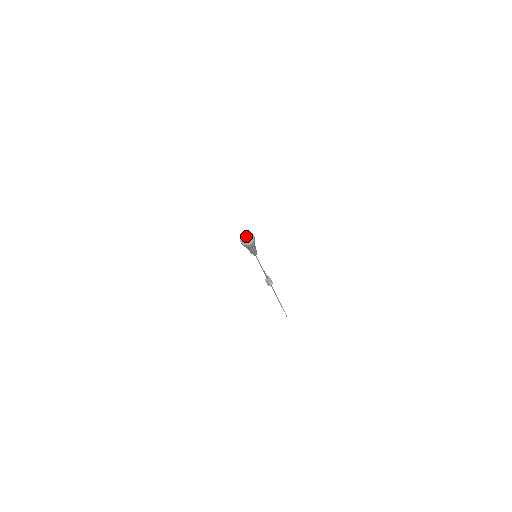
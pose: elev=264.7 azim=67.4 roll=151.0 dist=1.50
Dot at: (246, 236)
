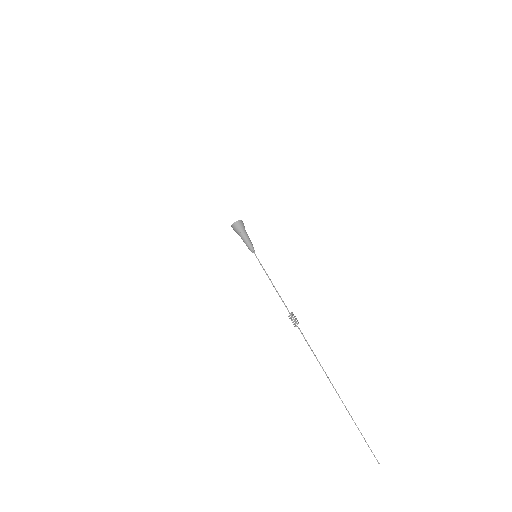
Dot at: occluded
